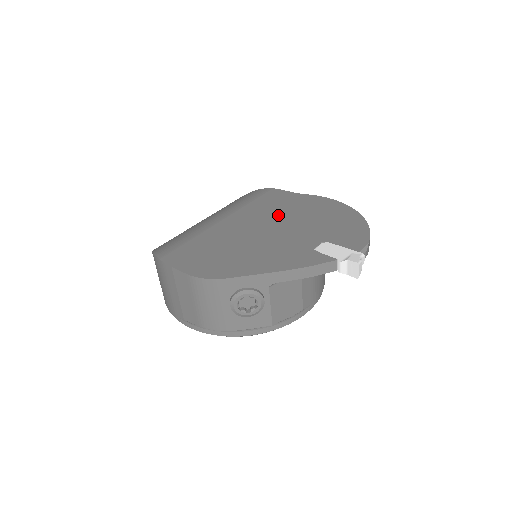
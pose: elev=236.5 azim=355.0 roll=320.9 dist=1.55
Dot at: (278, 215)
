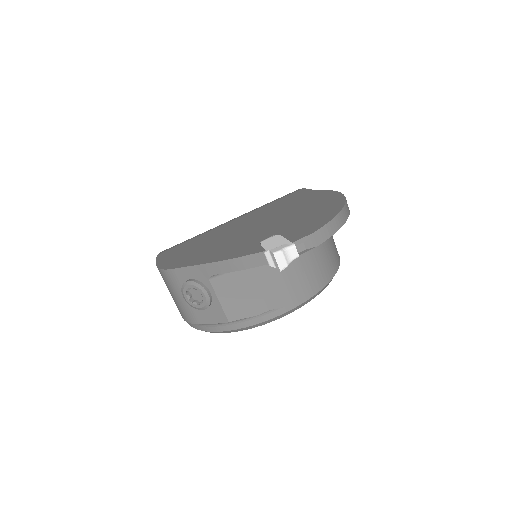
Dot at: (274, 213)
